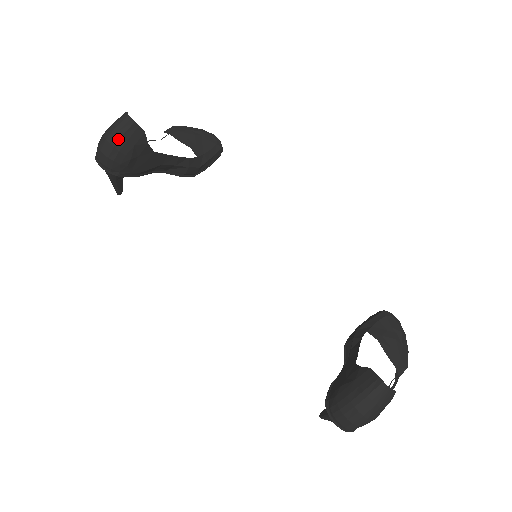
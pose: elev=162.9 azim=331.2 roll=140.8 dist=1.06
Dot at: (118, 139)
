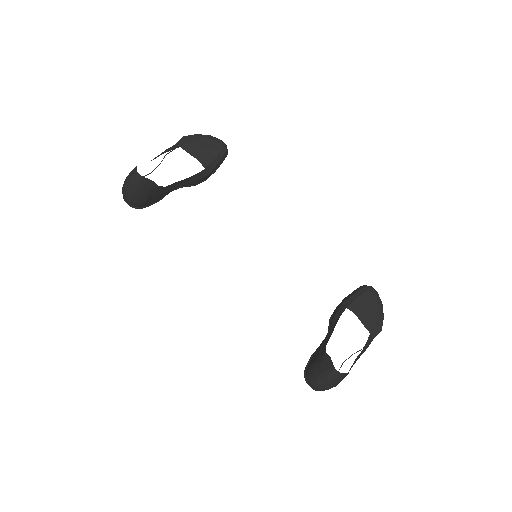
Dot at: (134, 190)
